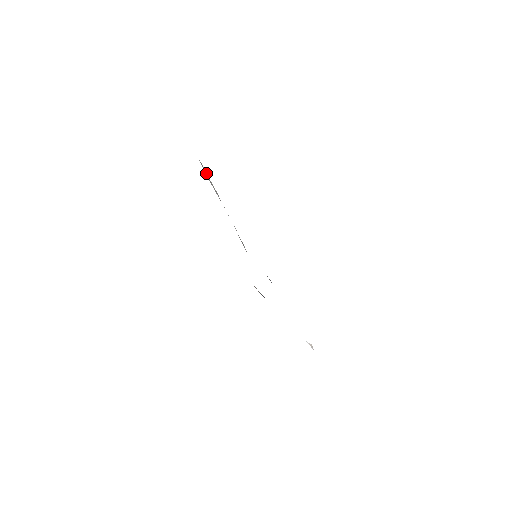
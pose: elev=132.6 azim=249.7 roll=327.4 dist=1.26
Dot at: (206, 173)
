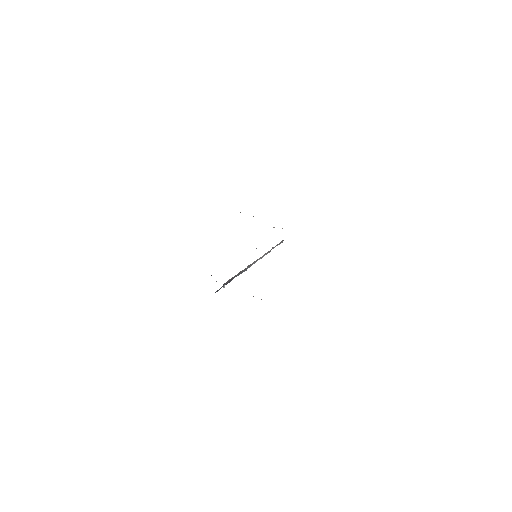
Dot at: occluded
